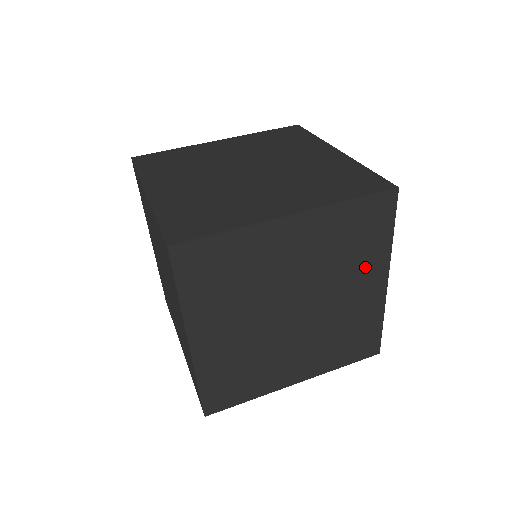
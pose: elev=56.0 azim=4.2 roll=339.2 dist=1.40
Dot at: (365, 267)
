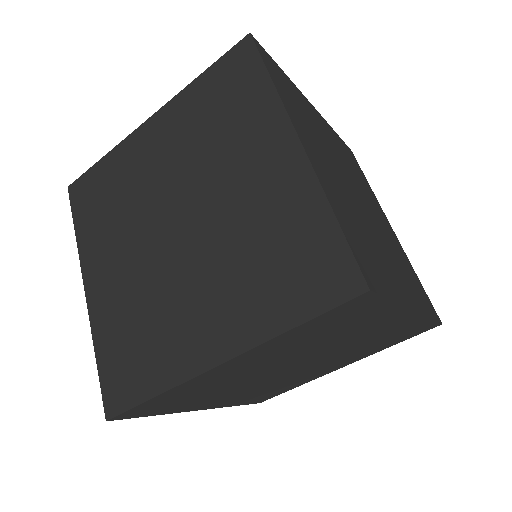
Dot at: (357, 356)
